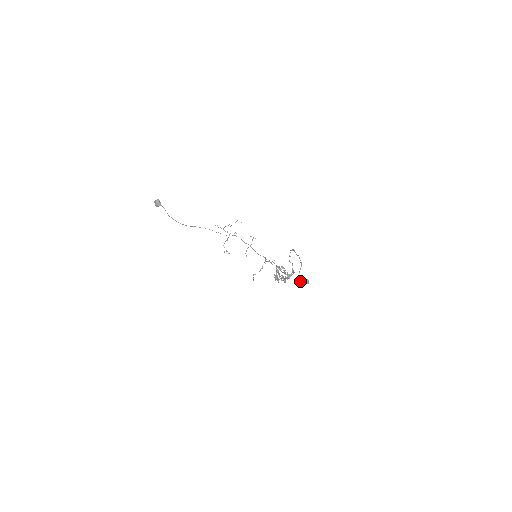
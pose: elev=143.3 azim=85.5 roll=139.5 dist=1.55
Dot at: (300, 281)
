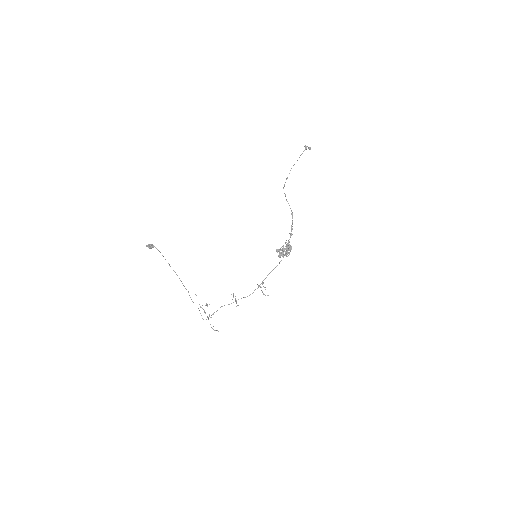
Dot at: (307, 146)
